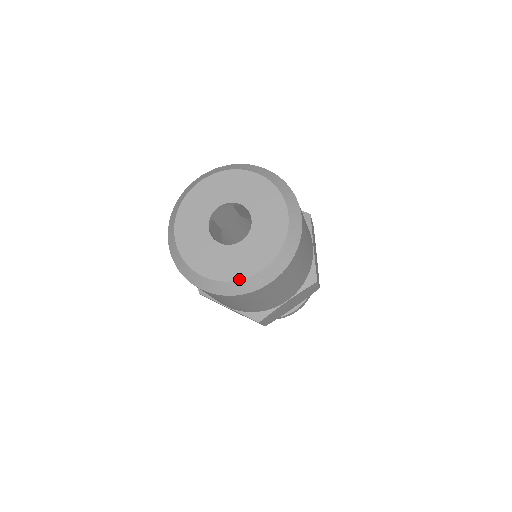
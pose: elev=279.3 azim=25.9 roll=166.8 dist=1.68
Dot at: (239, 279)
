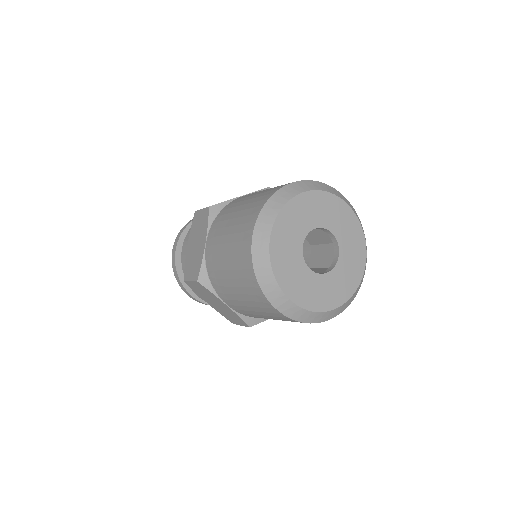
Dot at: (319, 311)
